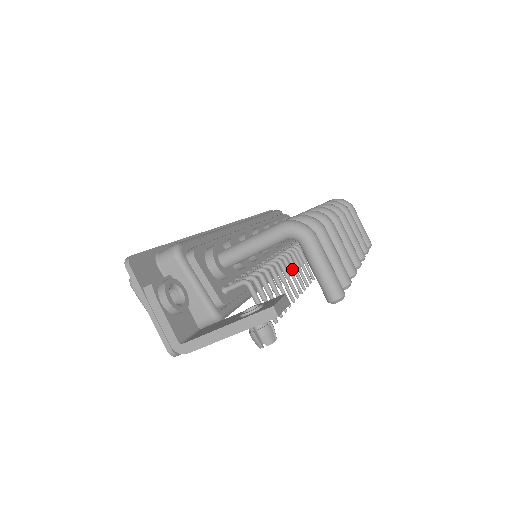
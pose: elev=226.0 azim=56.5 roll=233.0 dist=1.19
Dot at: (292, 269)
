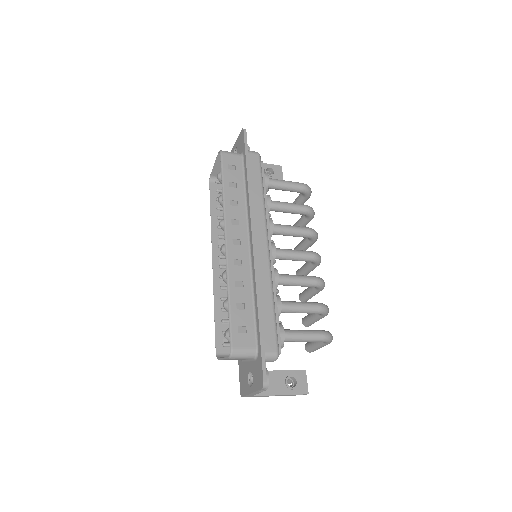
Dot at: occluded
